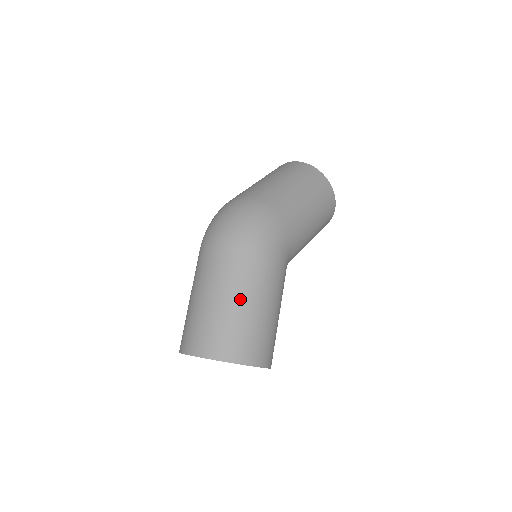
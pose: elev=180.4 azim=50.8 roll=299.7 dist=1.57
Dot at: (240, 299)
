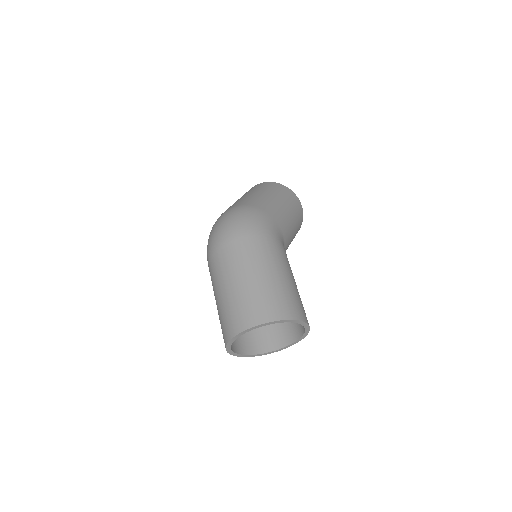
Dot at: (258, 272)
